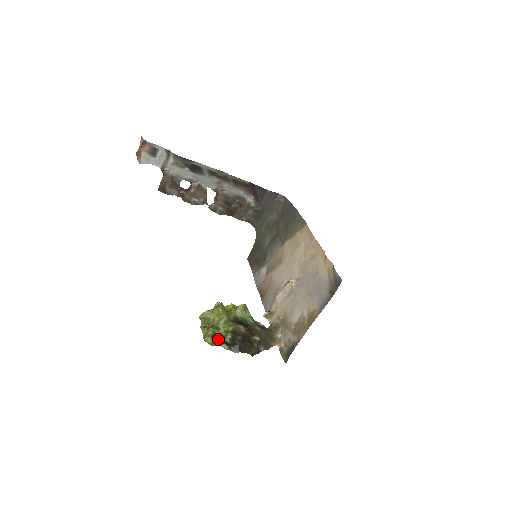
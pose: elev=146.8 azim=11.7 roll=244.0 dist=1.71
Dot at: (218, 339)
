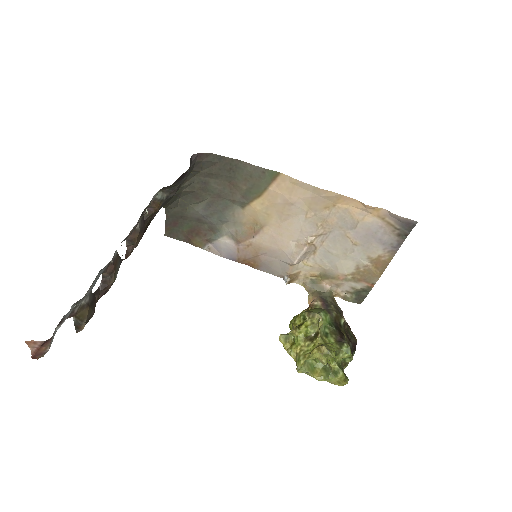
Dot at: occluded
